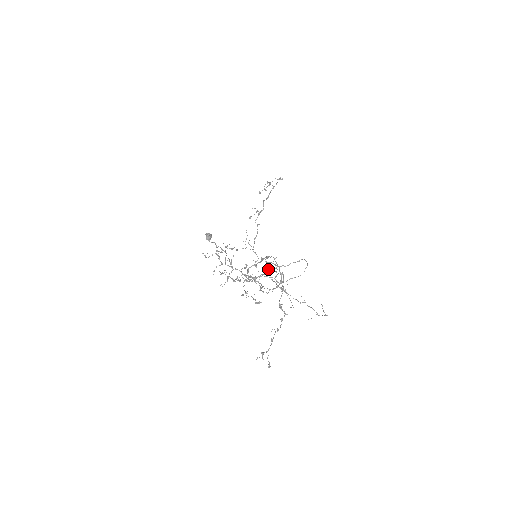
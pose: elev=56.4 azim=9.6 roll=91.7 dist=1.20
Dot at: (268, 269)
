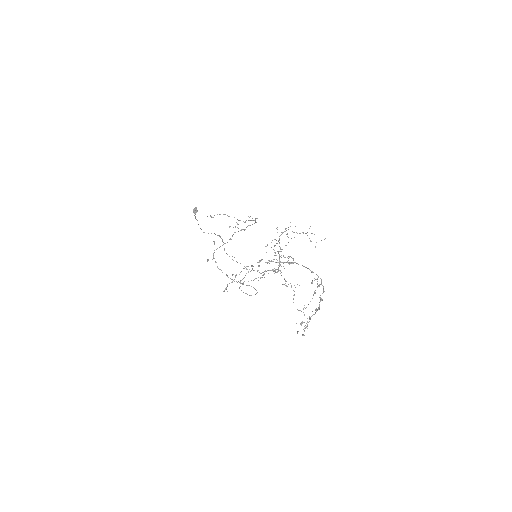
Dot at: occluded
